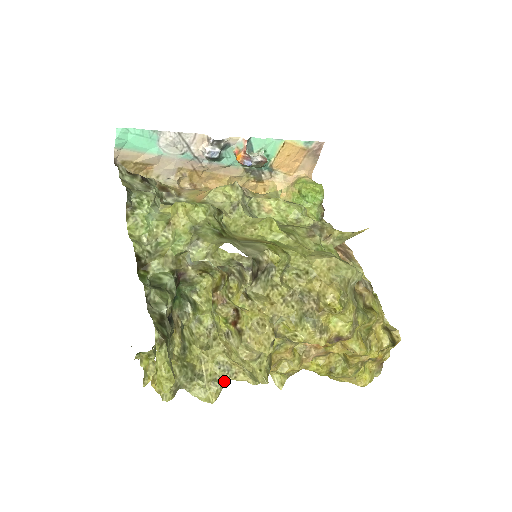
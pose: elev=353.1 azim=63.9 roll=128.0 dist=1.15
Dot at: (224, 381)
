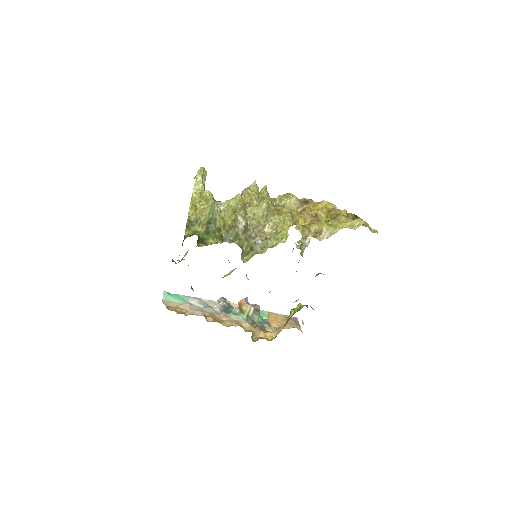
Dot at: (245, 204)
